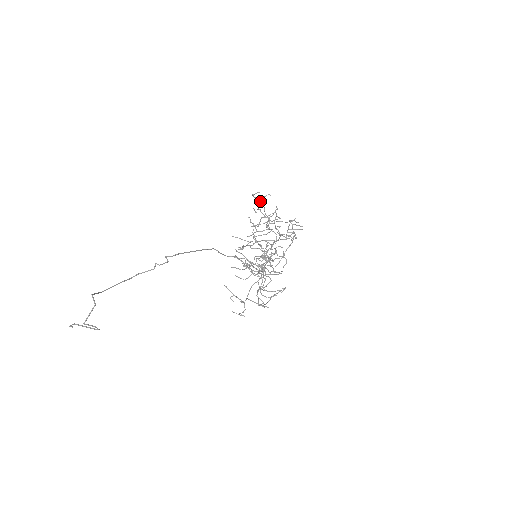
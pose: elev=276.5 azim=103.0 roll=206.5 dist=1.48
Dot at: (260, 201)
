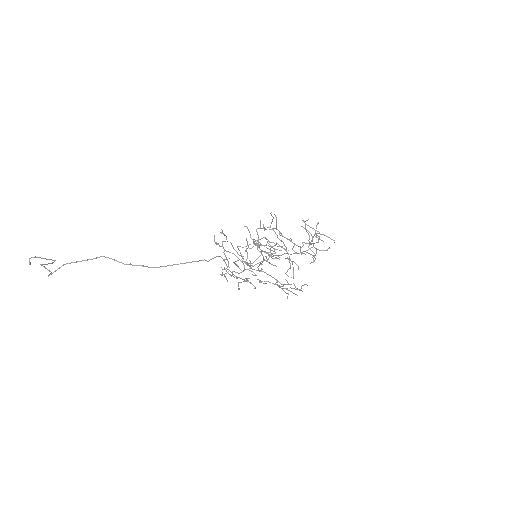
Dot at: occluded
